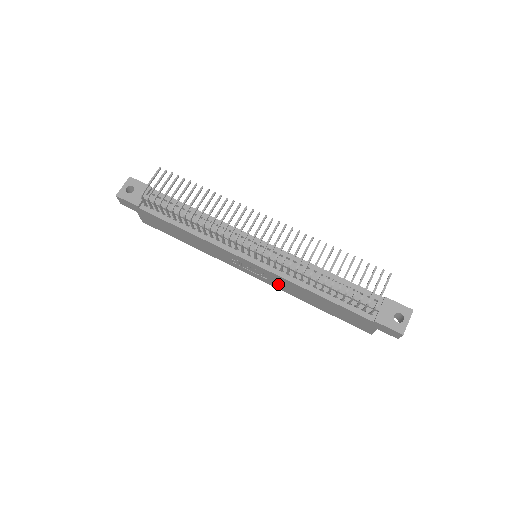
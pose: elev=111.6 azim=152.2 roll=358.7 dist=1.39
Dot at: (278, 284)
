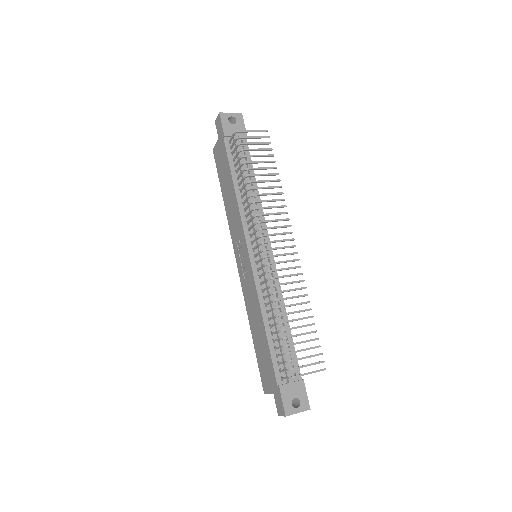
Dot at: (247, 290)
